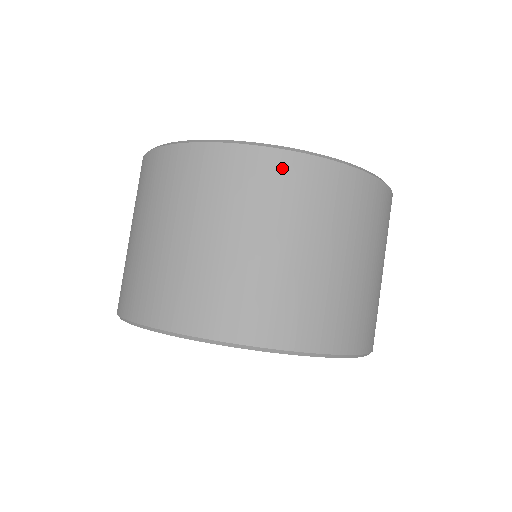
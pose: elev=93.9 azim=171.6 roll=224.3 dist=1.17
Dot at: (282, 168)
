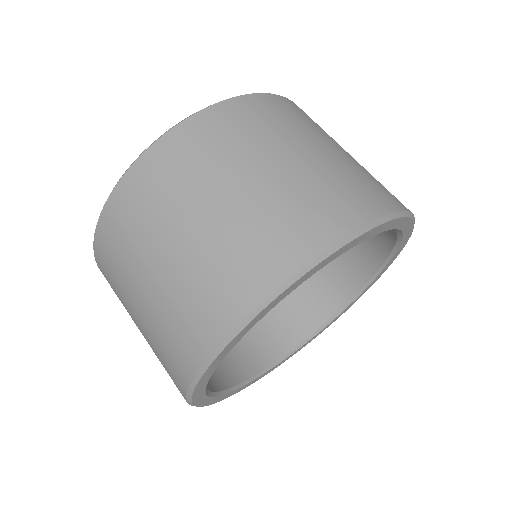
Dot at: (111, 222)
